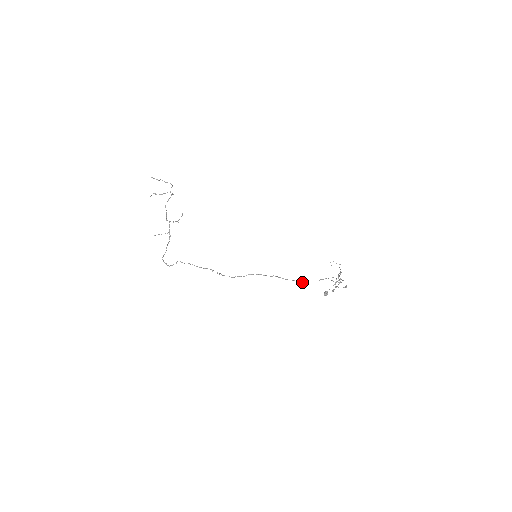
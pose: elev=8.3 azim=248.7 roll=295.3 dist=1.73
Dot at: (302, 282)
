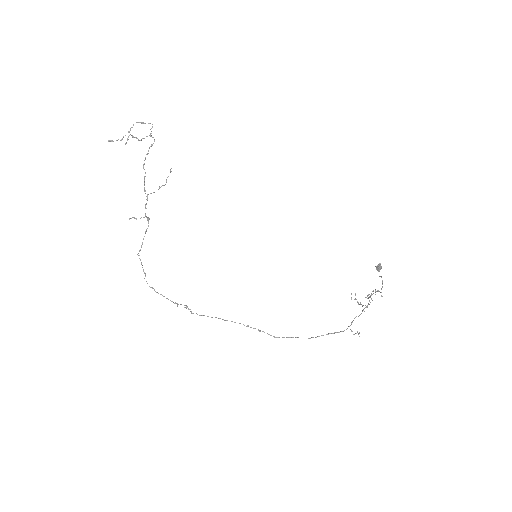
Dot at: occluded
